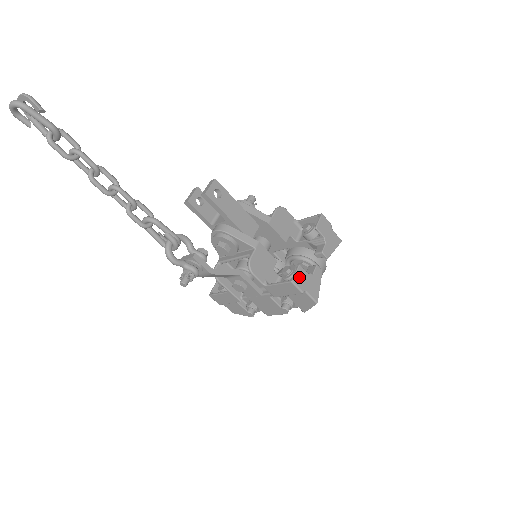
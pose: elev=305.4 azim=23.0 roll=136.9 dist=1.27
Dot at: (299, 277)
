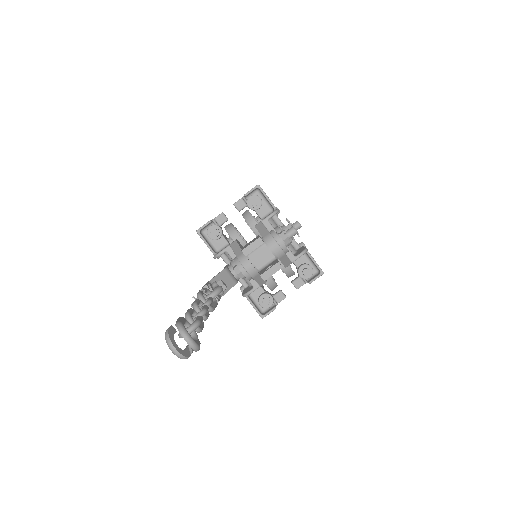
Dot at: (269, 313)
